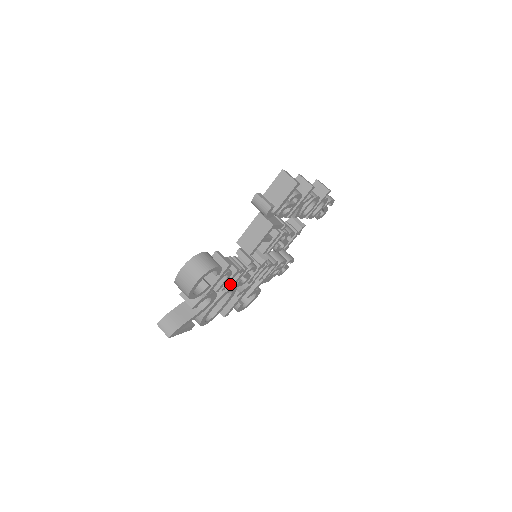
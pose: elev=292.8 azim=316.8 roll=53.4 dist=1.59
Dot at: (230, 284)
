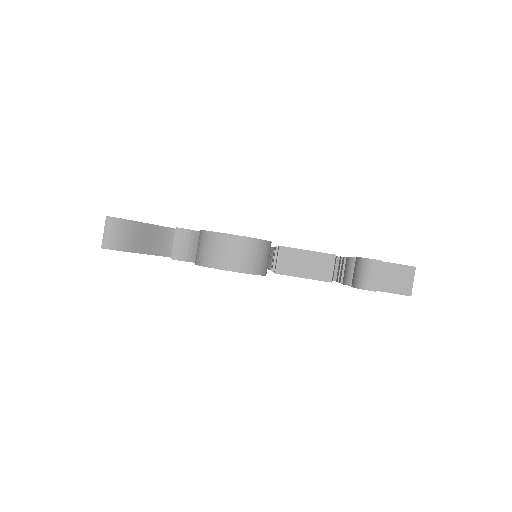
Dot at: occluded
